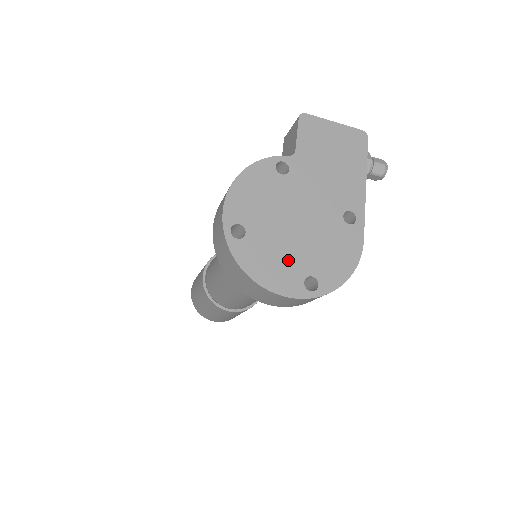
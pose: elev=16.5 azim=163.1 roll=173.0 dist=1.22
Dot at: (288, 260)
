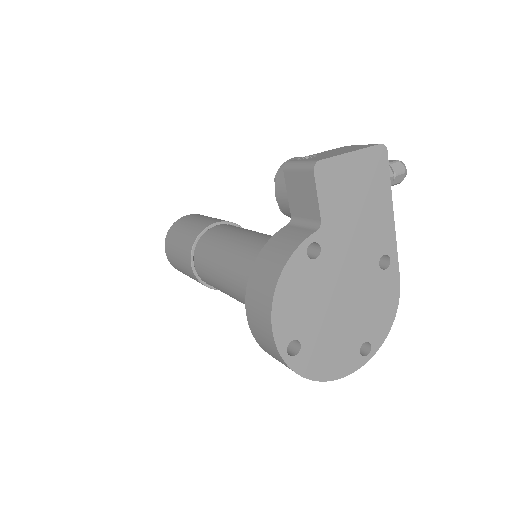
Dot at: (343, 343)
